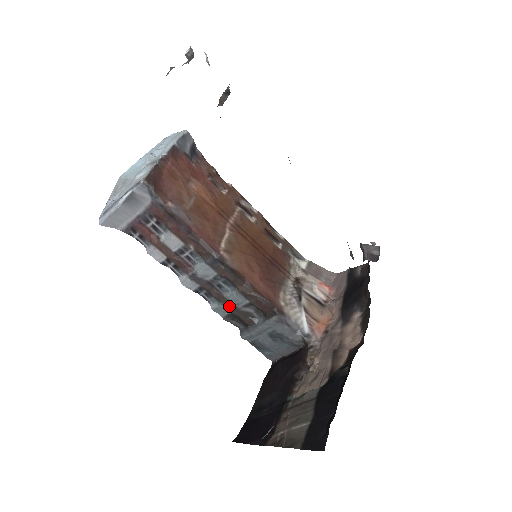
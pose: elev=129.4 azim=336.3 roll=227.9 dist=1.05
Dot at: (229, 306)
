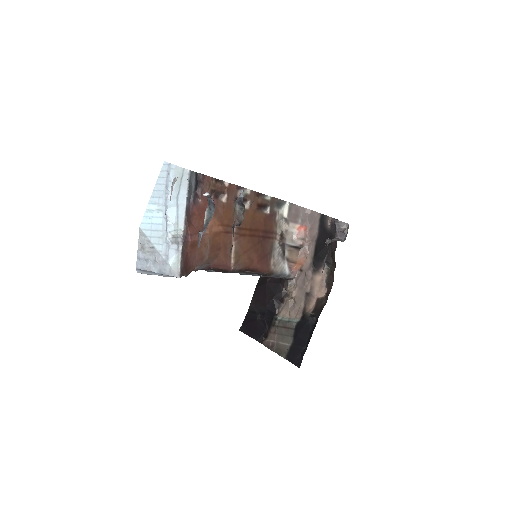
Dot at: occluded
